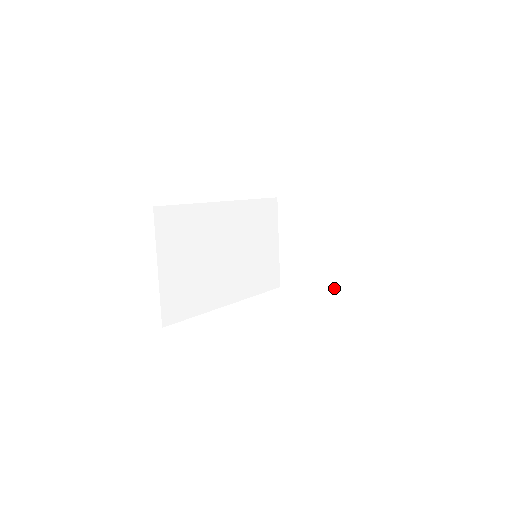
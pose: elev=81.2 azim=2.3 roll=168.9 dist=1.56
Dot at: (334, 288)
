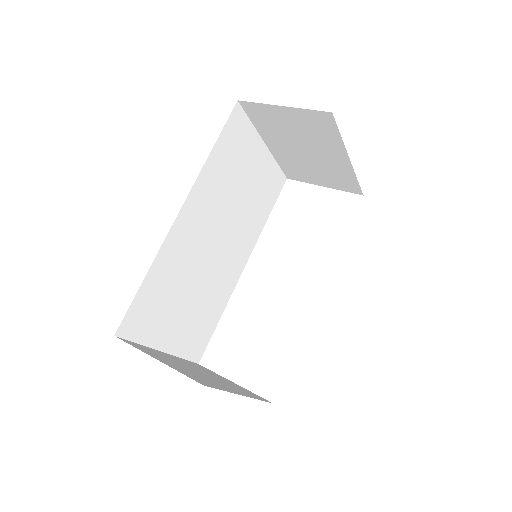
Dot at: (360, 191)
